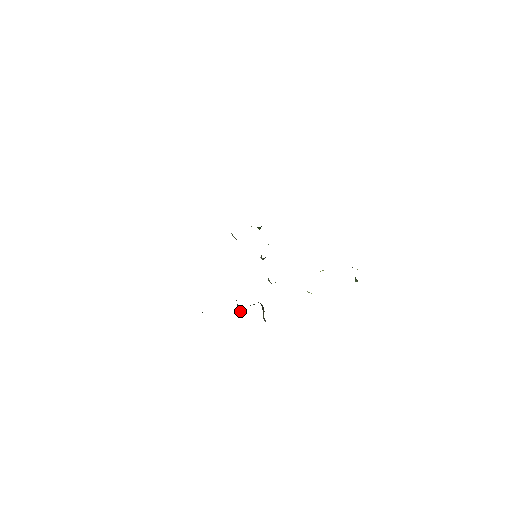
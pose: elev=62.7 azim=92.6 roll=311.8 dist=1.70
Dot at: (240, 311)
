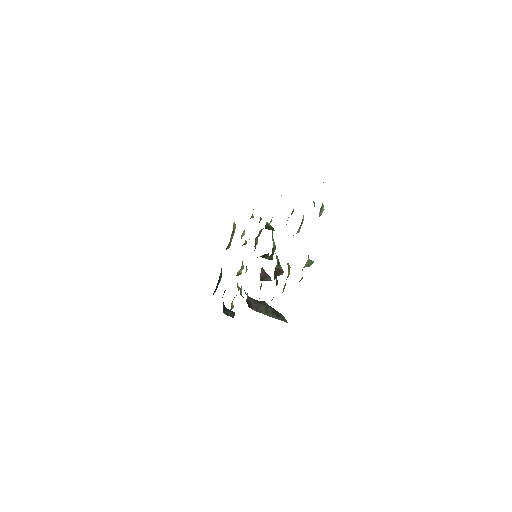
Dot at: occluded
